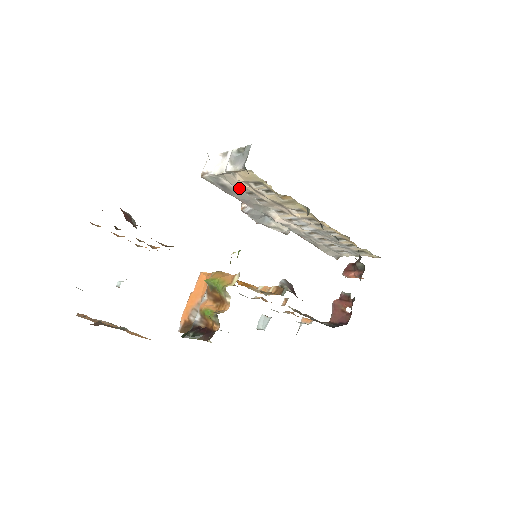
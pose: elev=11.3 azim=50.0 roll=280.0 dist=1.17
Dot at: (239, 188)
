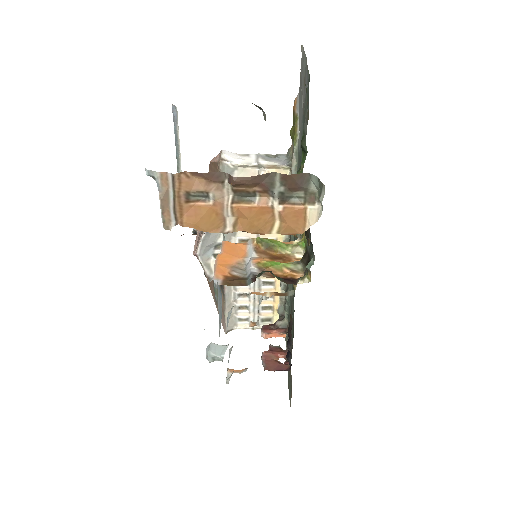
Dot at: occluded
